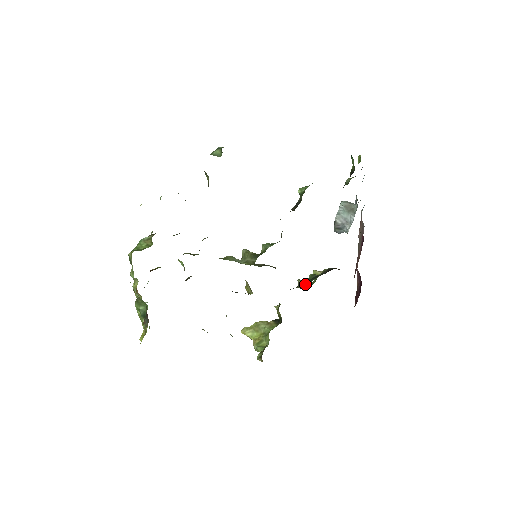
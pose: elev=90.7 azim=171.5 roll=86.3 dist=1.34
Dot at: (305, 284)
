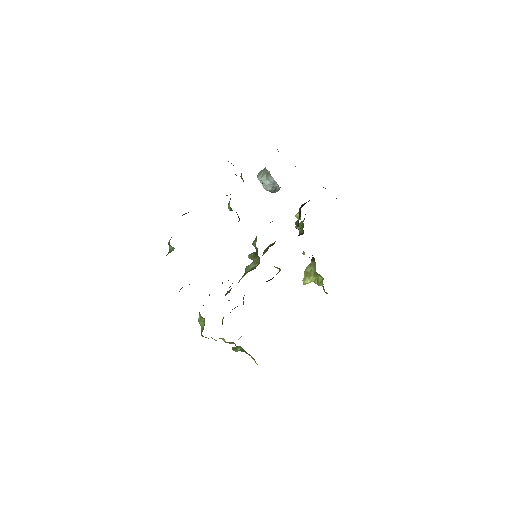
Dot at: (300, 227)
